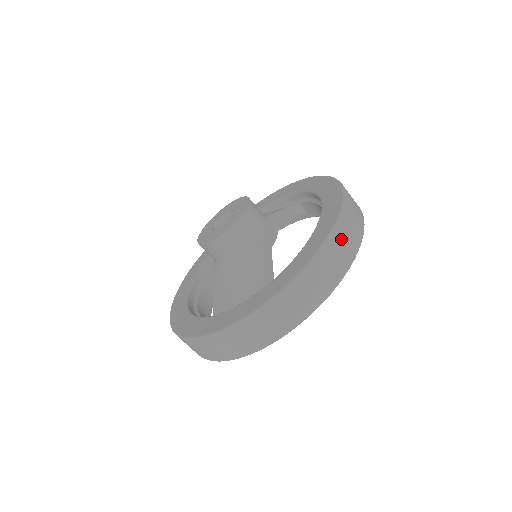
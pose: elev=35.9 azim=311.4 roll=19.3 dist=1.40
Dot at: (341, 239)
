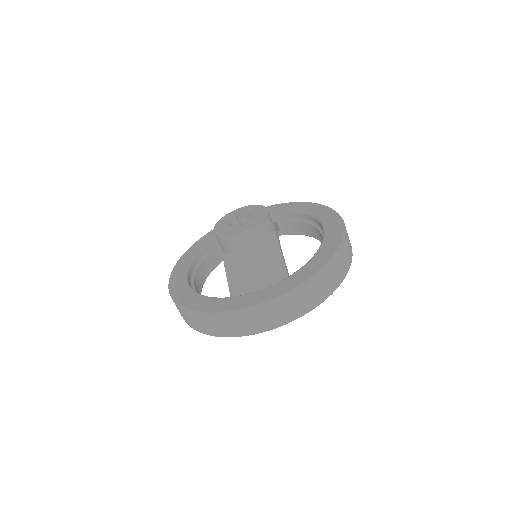
Dot at: (347, 245)
